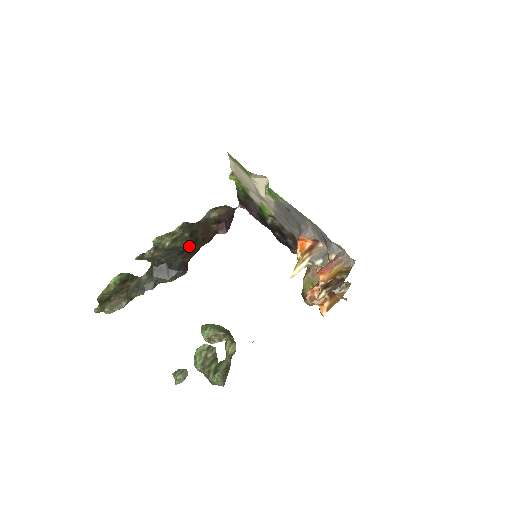
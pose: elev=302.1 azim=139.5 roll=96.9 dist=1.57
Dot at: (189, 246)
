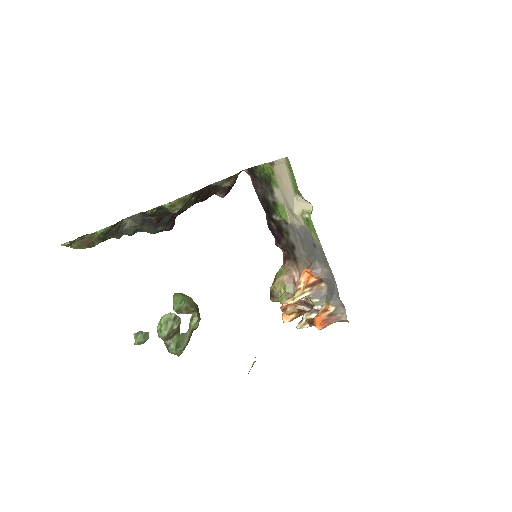
Dot at: occluded
